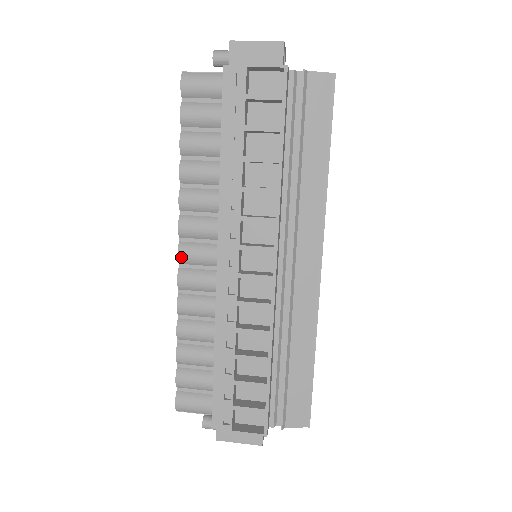
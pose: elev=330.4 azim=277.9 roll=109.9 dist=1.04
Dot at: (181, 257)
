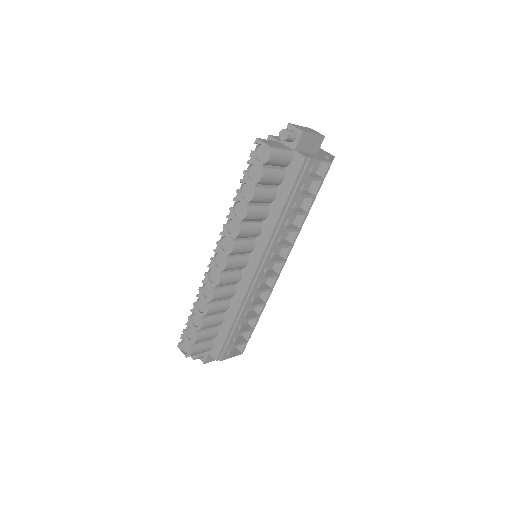
Dot at: (226, 268)
